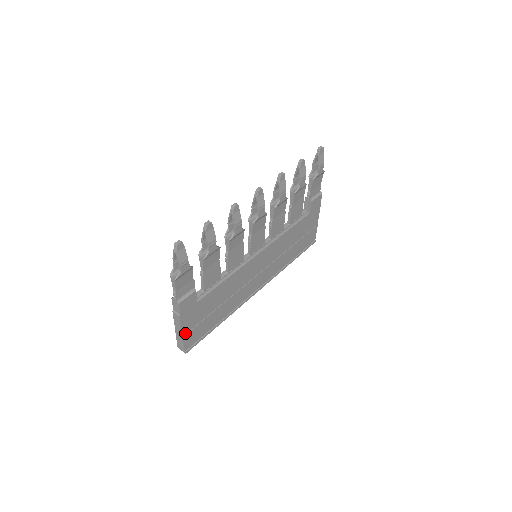
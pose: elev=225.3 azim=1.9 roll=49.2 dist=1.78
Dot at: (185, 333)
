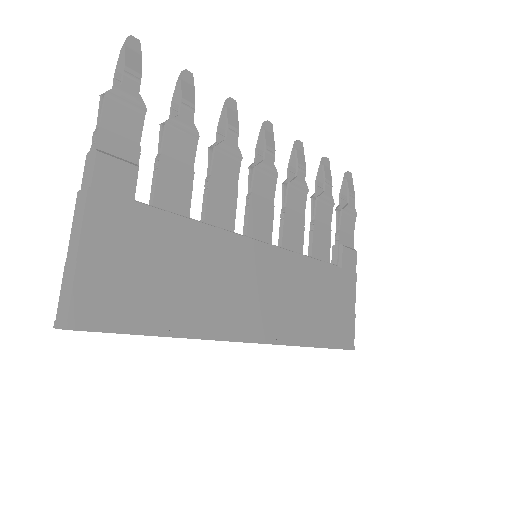
Dot at: (86, 260)
